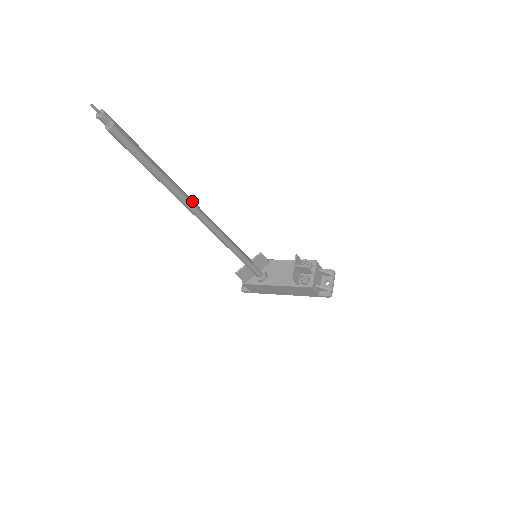
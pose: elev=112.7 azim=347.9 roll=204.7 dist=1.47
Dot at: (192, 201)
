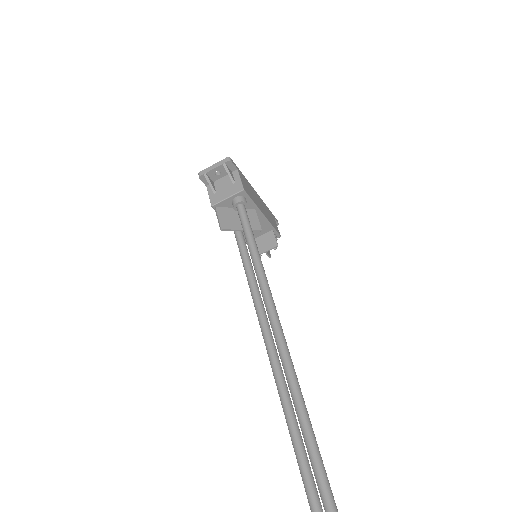
Dot at: (287, 353)
